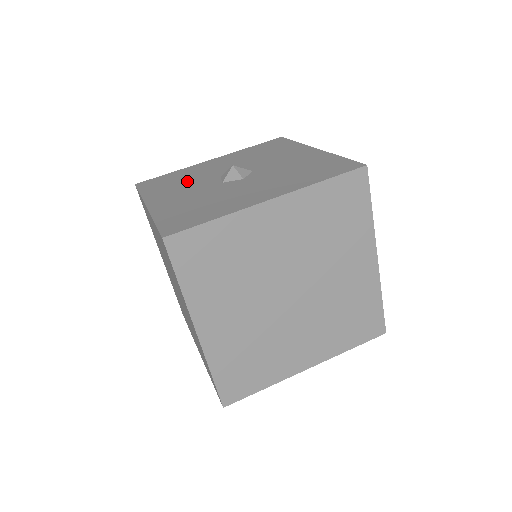
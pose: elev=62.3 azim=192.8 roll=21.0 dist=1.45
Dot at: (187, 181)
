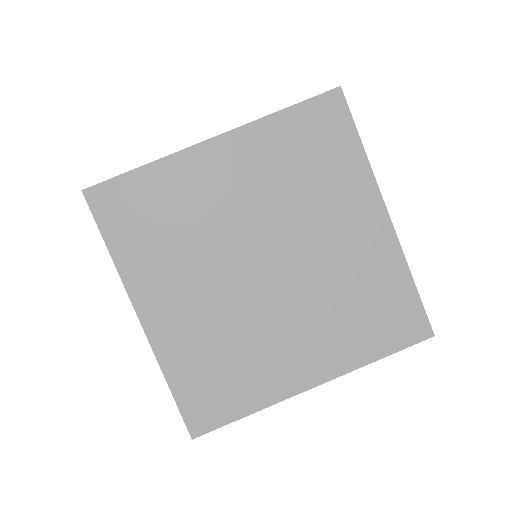
Dot at: occluded
